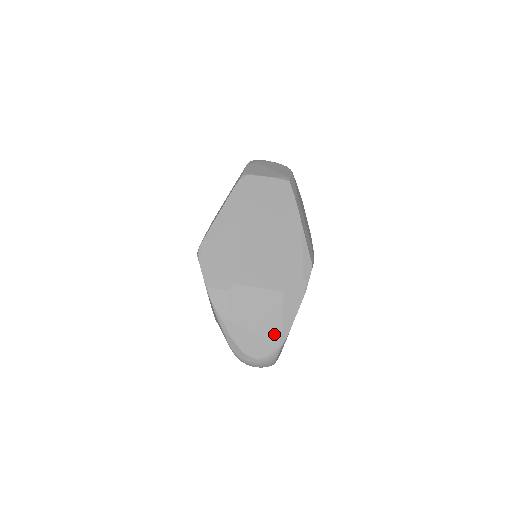
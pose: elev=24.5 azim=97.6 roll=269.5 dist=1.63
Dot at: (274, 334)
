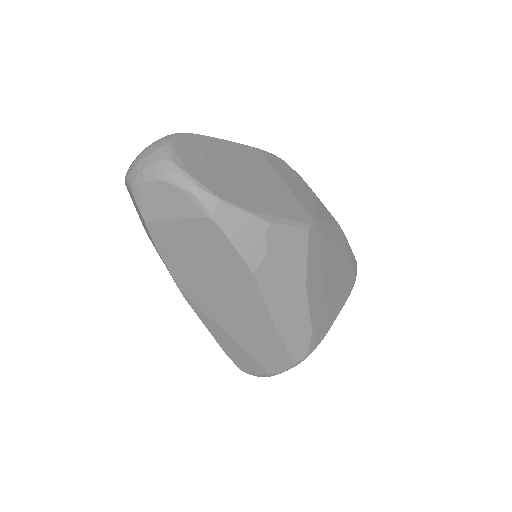
Dot at: occluded
